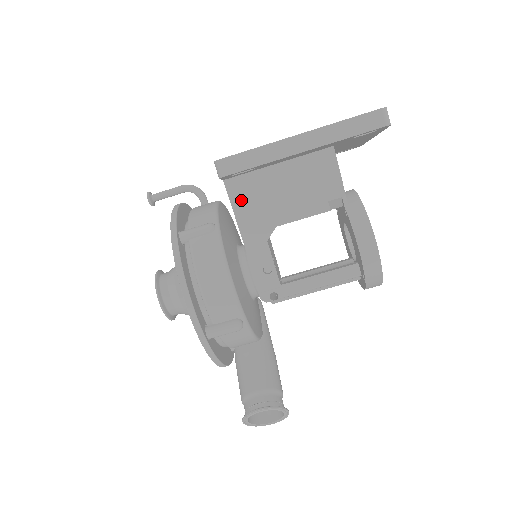
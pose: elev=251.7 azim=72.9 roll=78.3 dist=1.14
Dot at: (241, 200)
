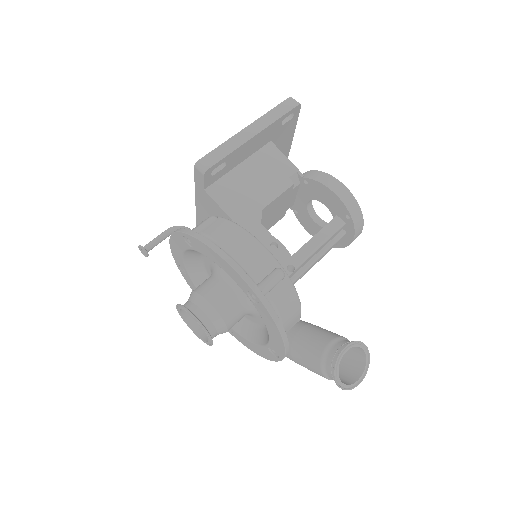
Dot at: (225, 200)
